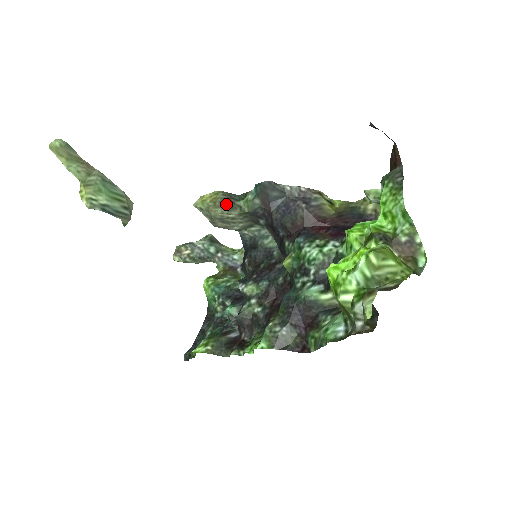
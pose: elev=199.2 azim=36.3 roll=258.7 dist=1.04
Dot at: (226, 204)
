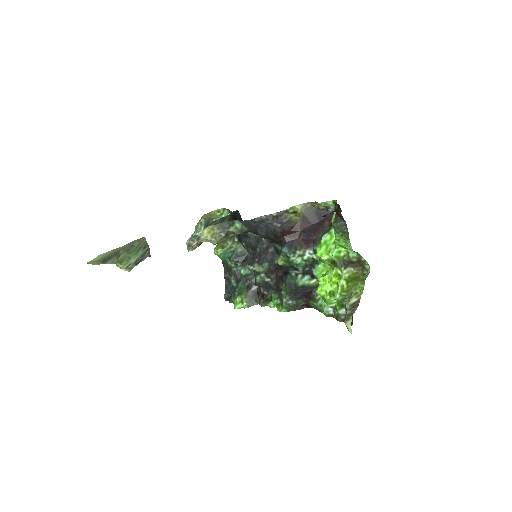
Dot at: (224, 236)
